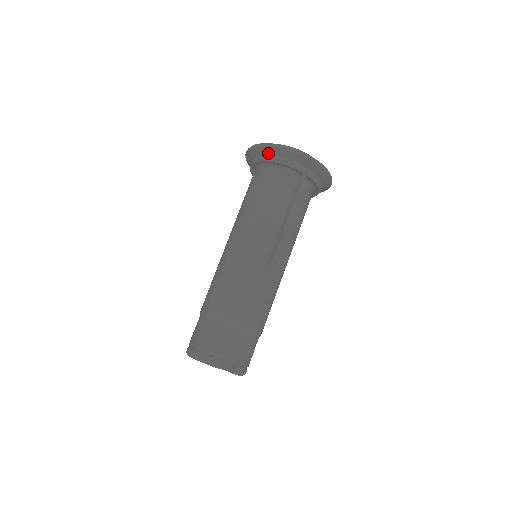
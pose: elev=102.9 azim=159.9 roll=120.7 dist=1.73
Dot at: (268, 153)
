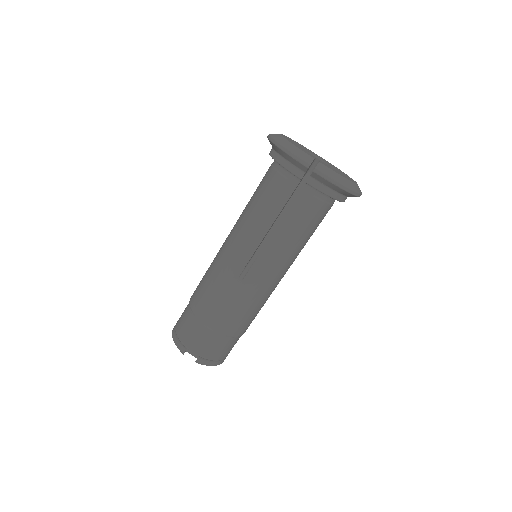
Dot at: (273, 148)
